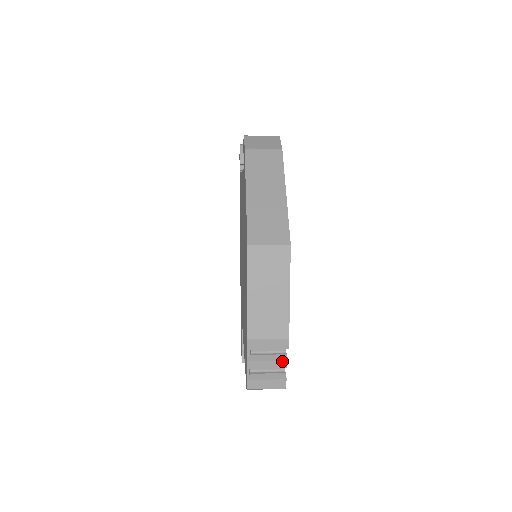
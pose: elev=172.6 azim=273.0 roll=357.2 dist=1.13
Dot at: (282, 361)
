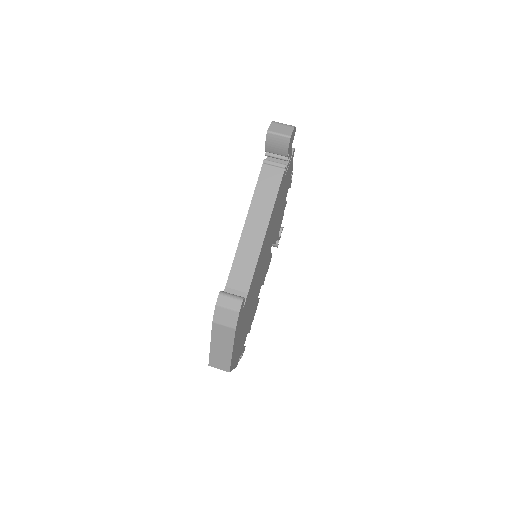
Dot at: occluded
